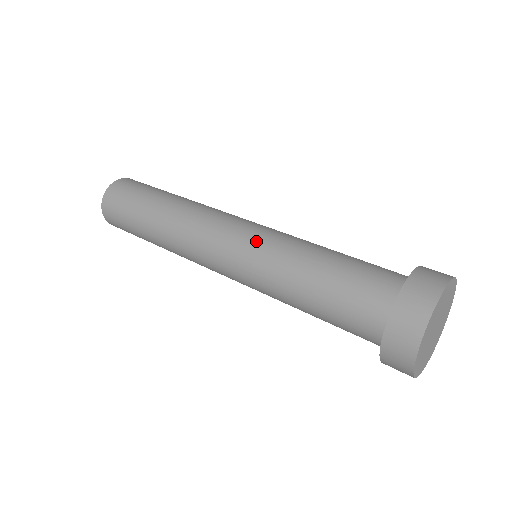
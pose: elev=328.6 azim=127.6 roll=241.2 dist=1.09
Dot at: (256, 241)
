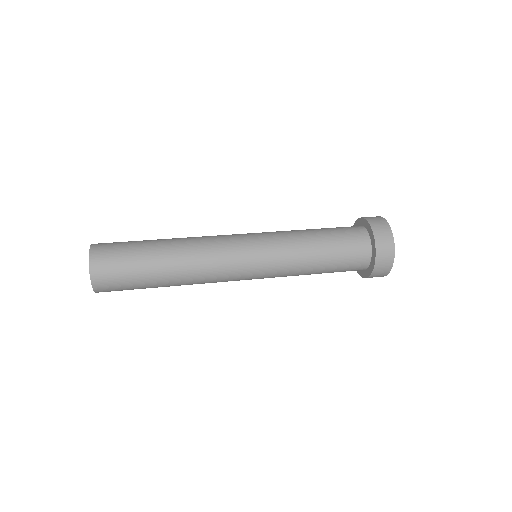
Dot at: occluded
